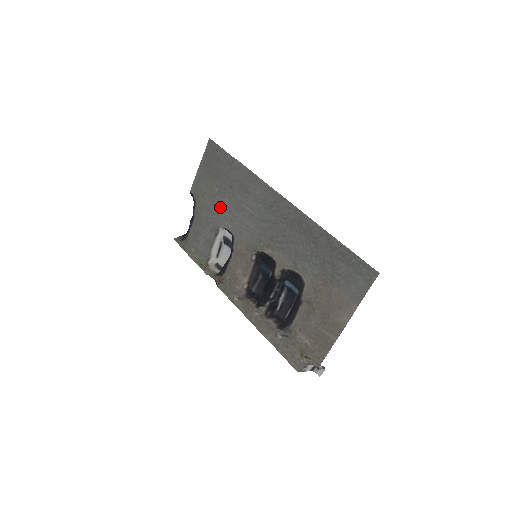
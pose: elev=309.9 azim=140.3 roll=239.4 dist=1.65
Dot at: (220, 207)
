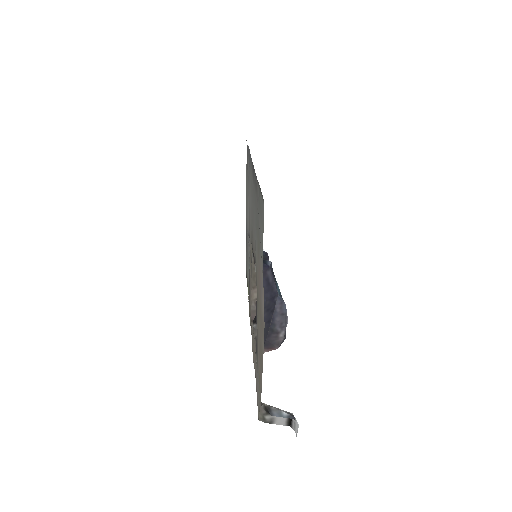
Dot at: occluded
